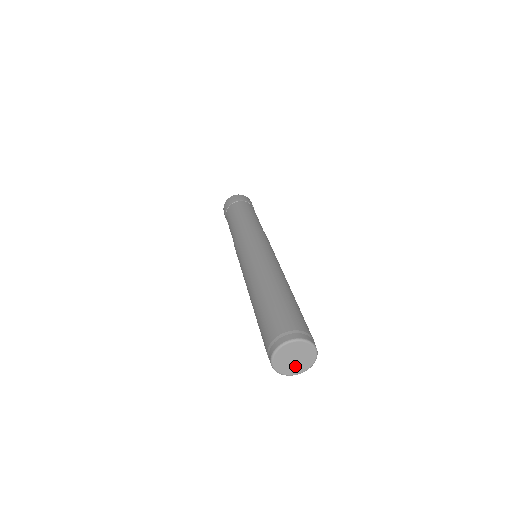
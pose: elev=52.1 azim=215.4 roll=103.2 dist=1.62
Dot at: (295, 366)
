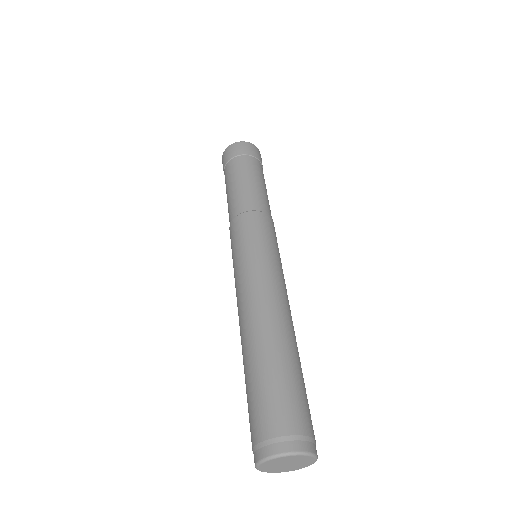
Dot at: (297, 465)
